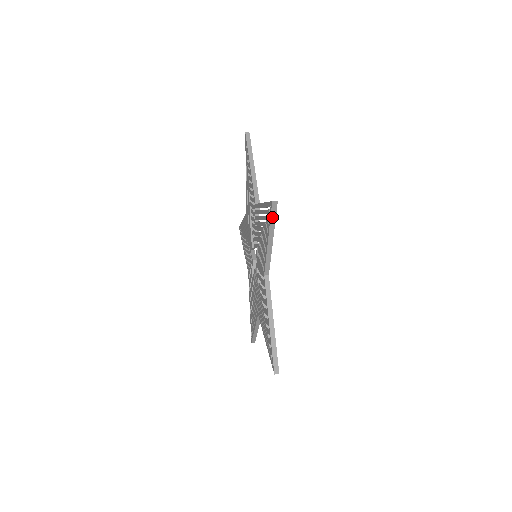
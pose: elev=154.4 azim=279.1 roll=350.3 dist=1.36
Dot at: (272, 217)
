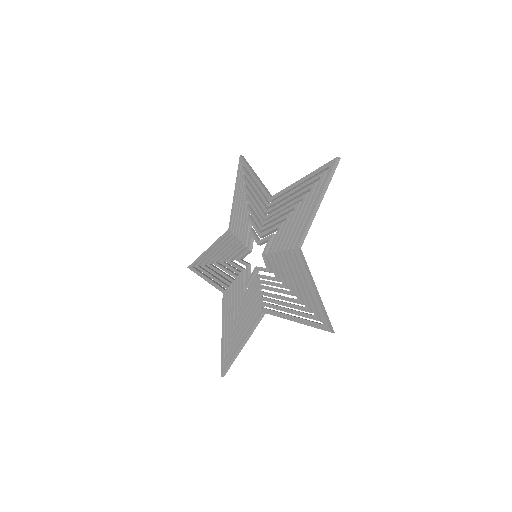
Dot at: (330, 175)
